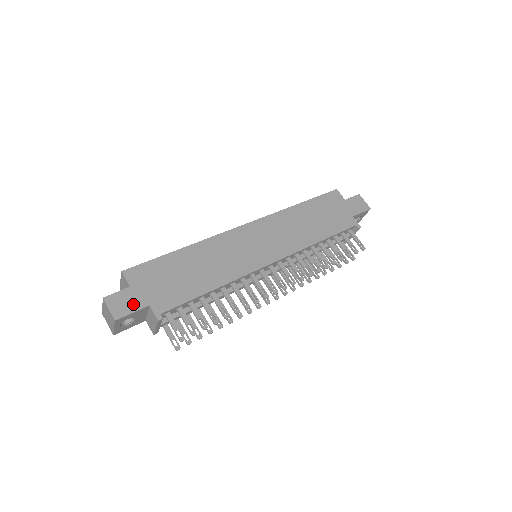
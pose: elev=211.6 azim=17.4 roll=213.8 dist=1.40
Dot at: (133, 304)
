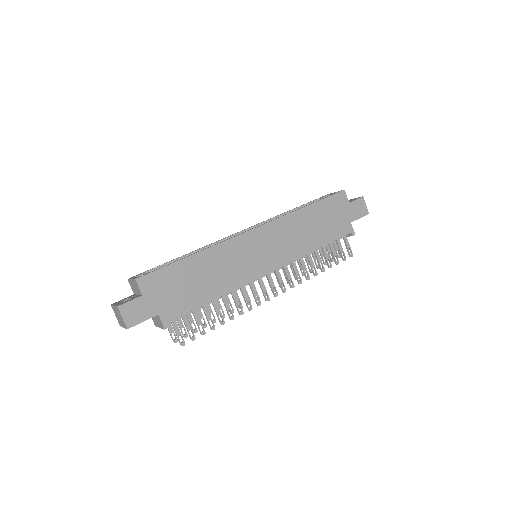
Dot at: (144, 313)
